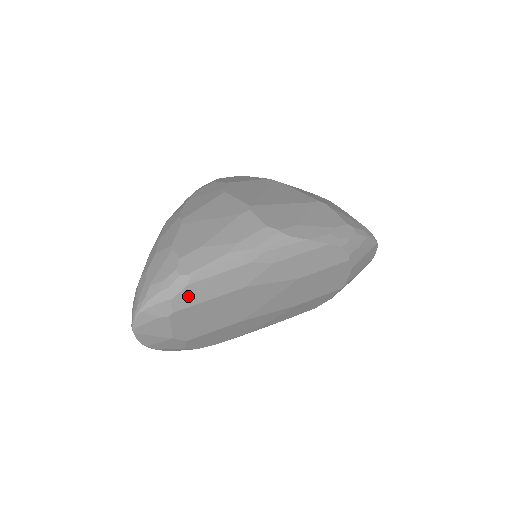
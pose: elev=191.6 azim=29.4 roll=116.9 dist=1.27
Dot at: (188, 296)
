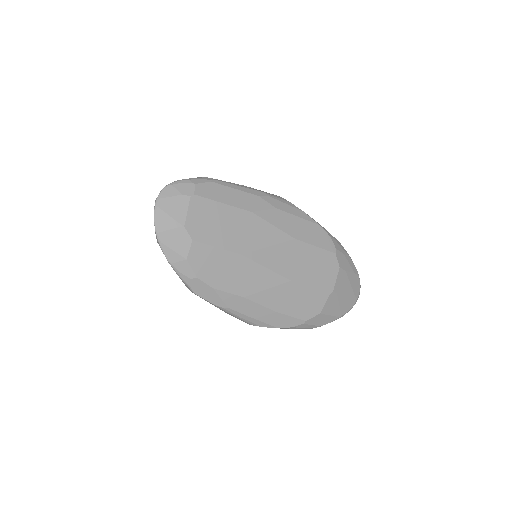
Dot at: (209, 190)
